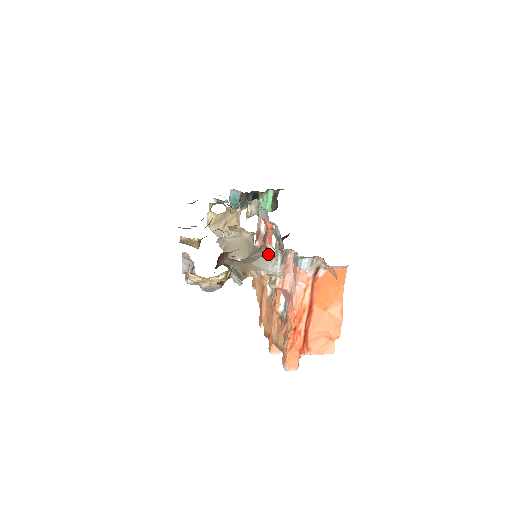
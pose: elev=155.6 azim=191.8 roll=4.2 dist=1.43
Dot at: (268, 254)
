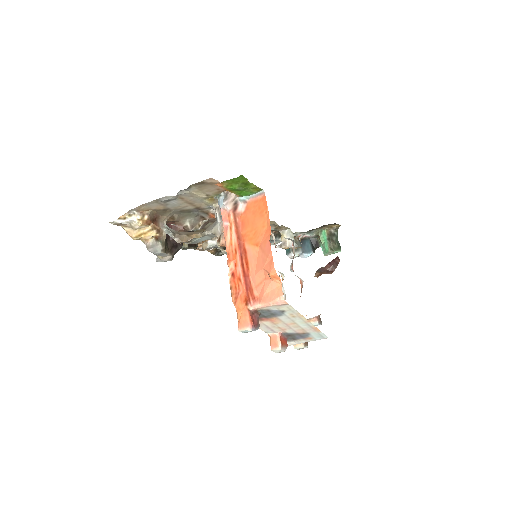
Dot at: (216, 219)
